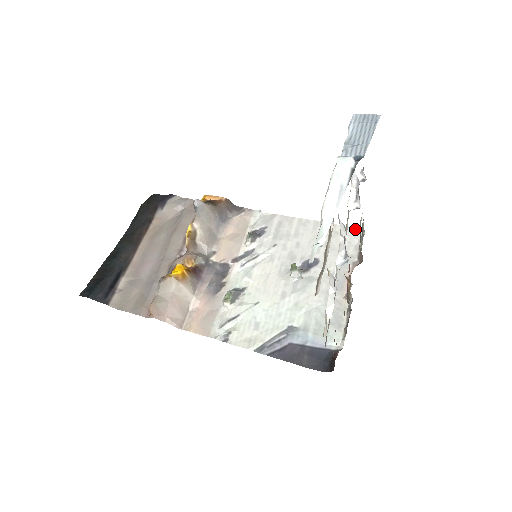
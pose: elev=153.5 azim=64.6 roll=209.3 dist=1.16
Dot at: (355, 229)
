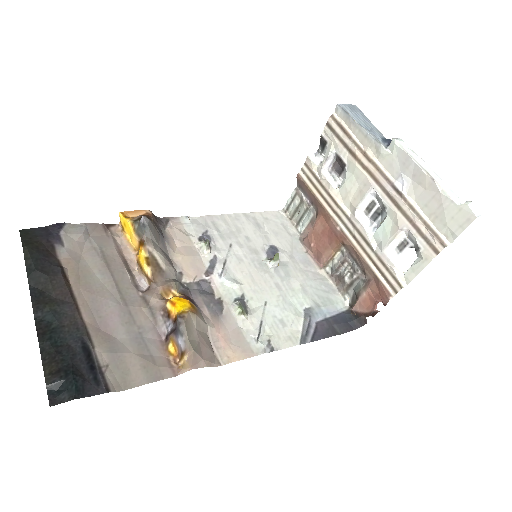
Dot at: (277, 212)
